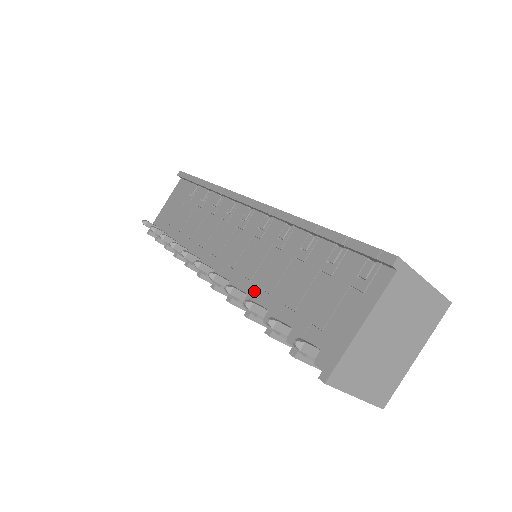
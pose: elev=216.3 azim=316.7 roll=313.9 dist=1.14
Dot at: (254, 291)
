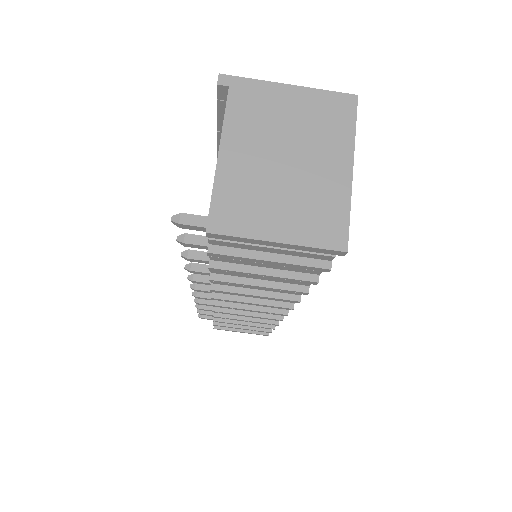
Dot at: occluded
